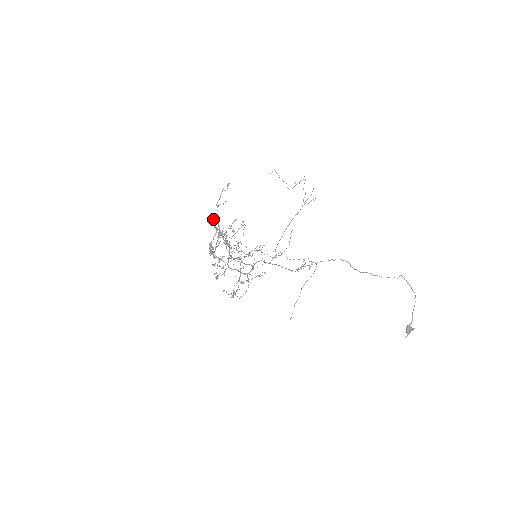
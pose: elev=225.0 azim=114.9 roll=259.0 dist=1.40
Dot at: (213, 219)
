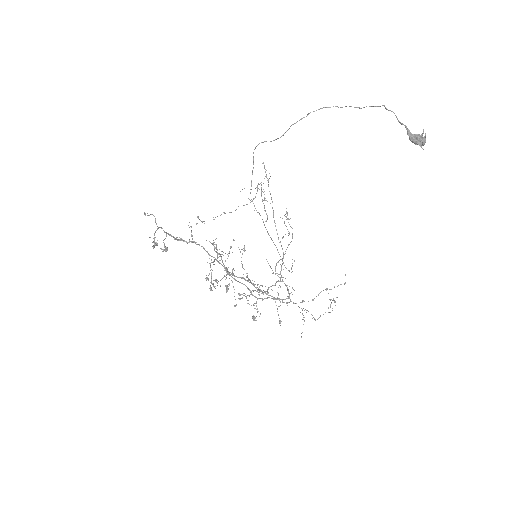
Dot at: (179, 239)
